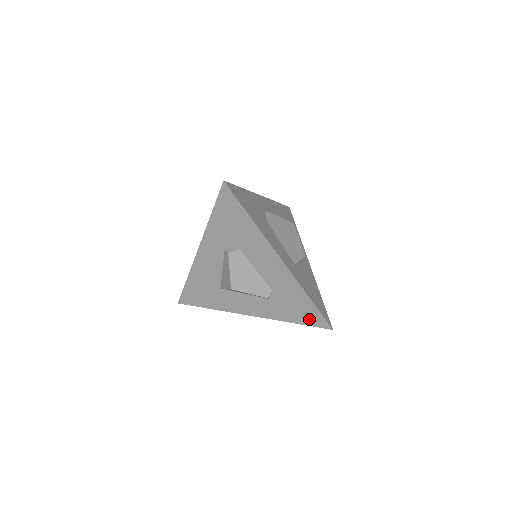
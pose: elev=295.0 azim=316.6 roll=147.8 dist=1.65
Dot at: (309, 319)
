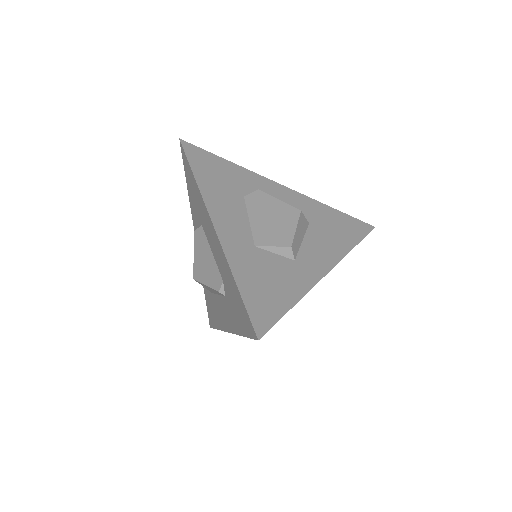
Dot at: (245, 323)
